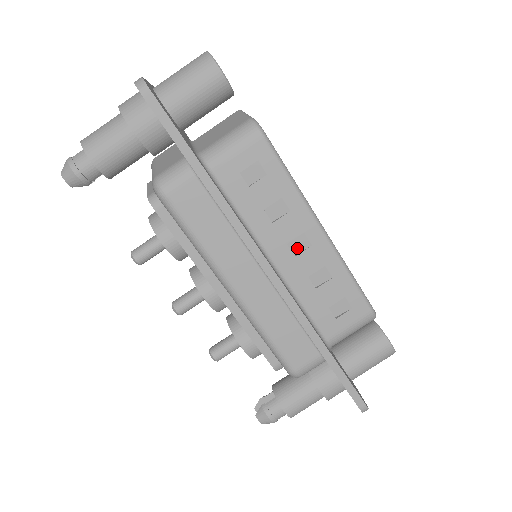
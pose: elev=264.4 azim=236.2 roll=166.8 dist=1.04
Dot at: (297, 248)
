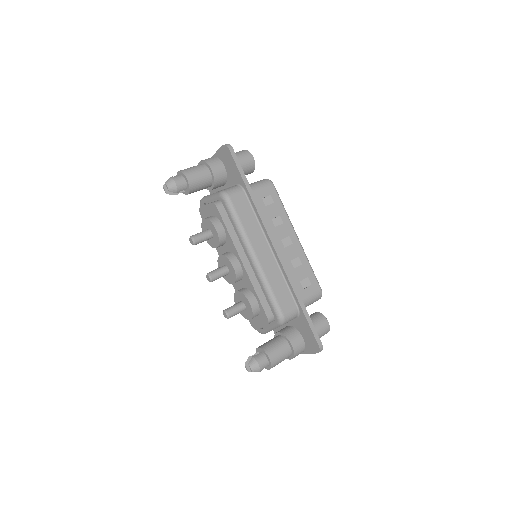
Dot at: (285, 244)
